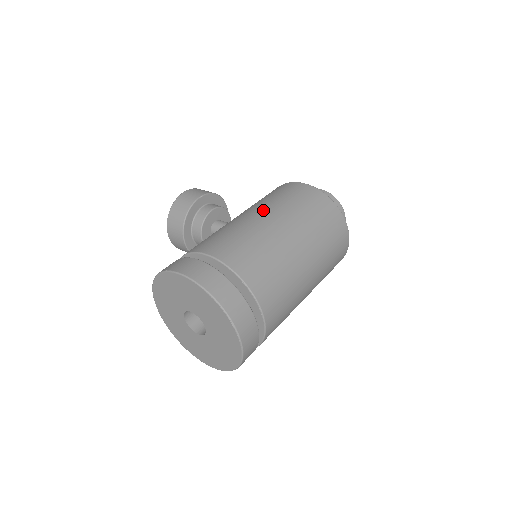
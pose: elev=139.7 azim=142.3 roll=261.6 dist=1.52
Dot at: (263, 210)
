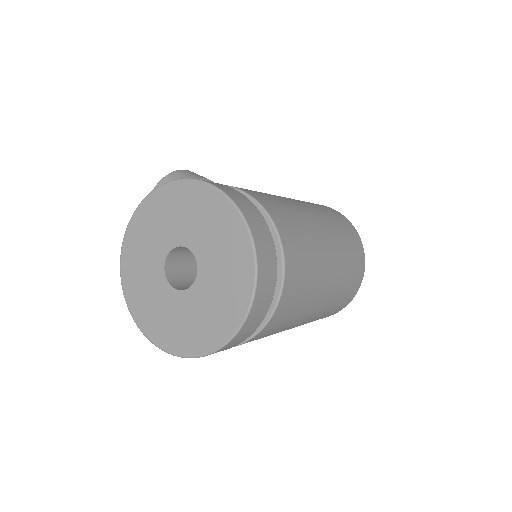
Dot at: occluded
